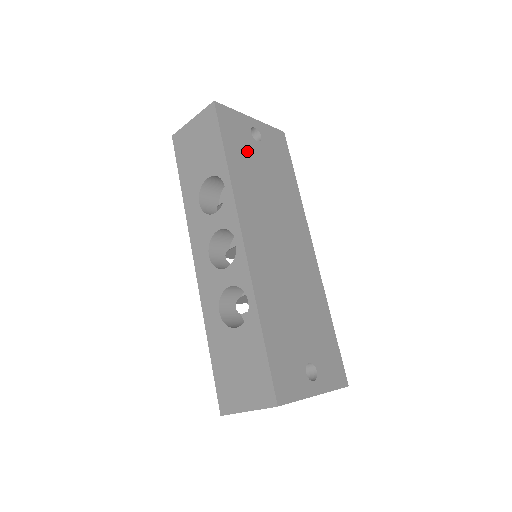
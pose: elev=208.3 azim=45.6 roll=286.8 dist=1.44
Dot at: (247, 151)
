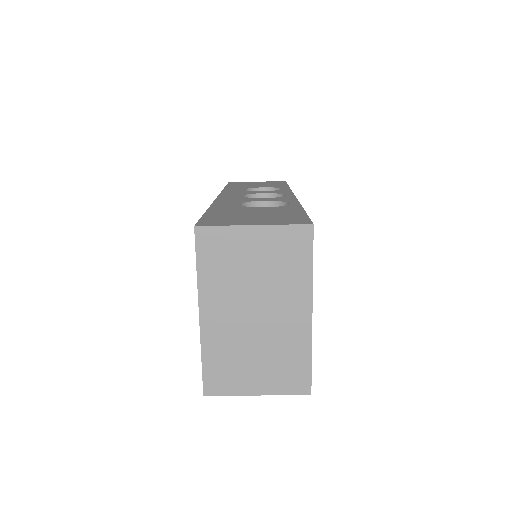
Dot at: occluded
